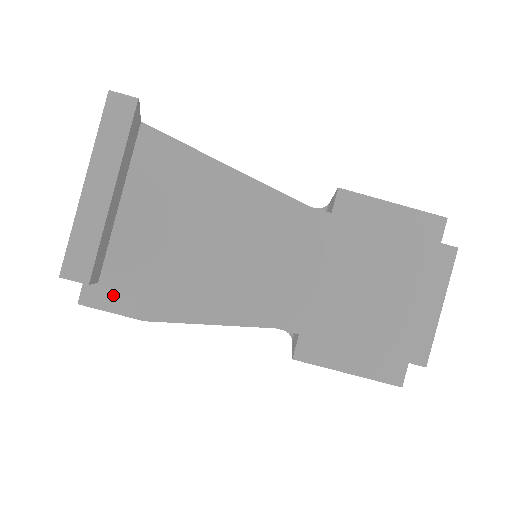
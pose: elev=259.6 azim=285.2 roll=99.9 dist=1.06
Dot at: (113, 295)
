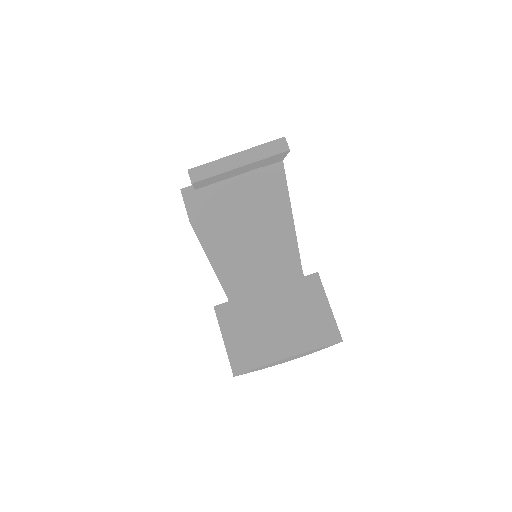
Dot at: (194, 201)
